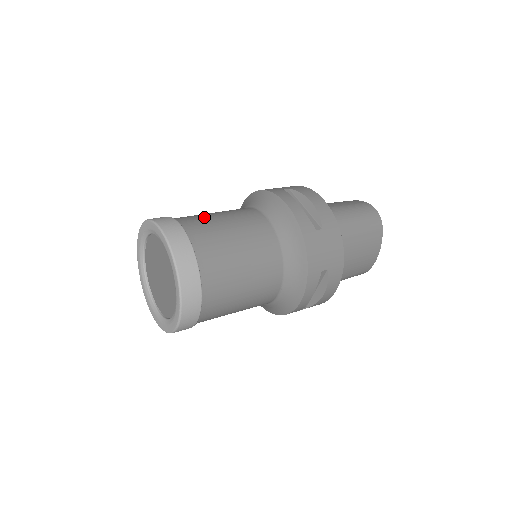
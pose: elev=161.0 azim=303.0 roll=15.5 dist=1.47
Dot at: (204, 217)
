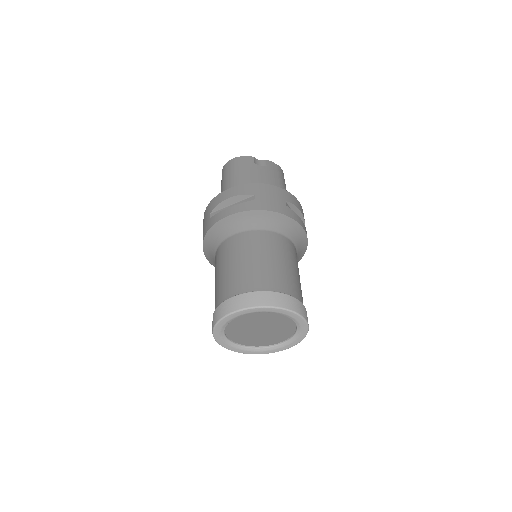
Dot at: (287, 275)
